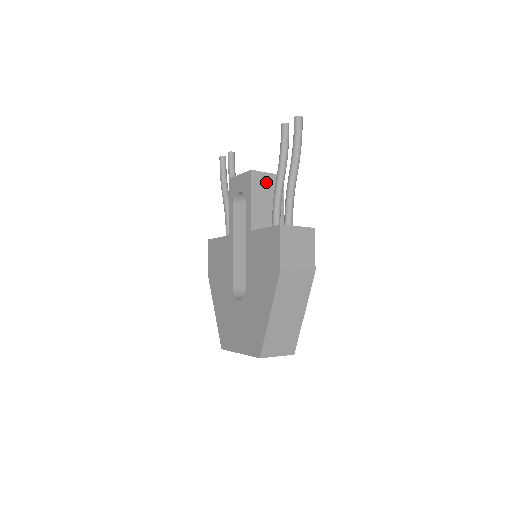
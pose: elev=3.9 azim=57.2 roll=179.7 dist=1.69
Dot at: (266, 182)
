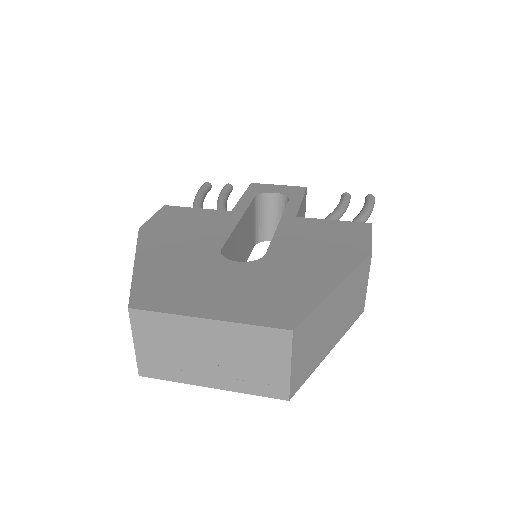
Dot at: (304, 214)
